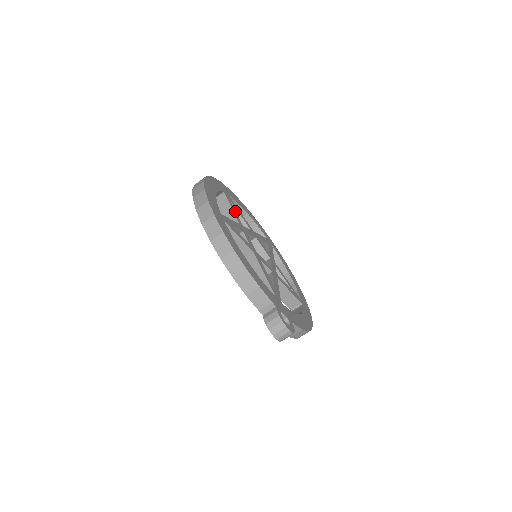
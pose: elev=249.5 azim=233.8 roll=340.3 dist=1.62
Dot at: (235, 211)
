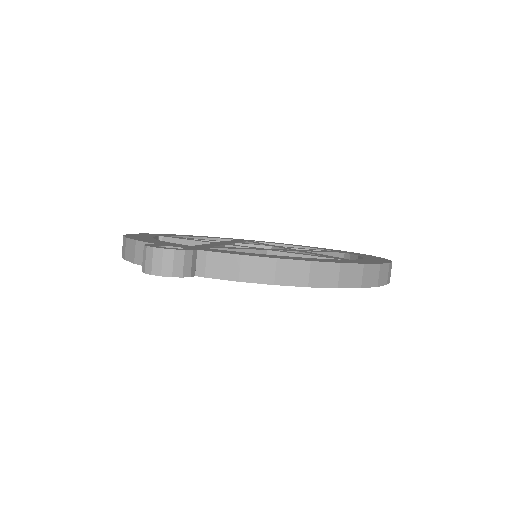
Dot at: occluded
